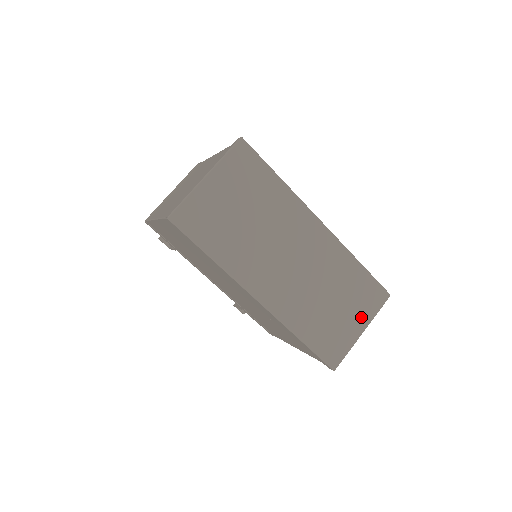
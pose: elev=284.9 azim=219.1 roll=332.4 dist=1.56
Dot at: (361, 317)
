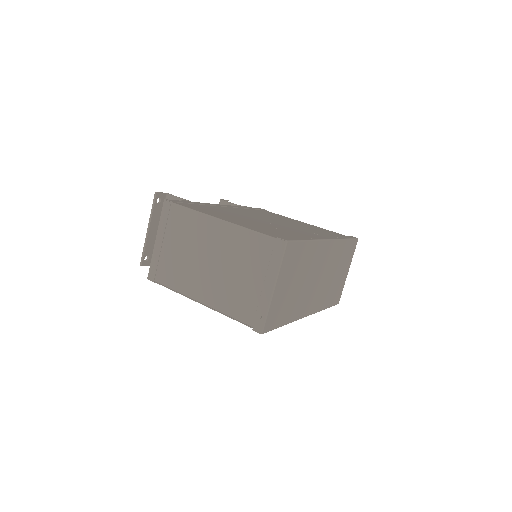
Dot at: (347, 266)
